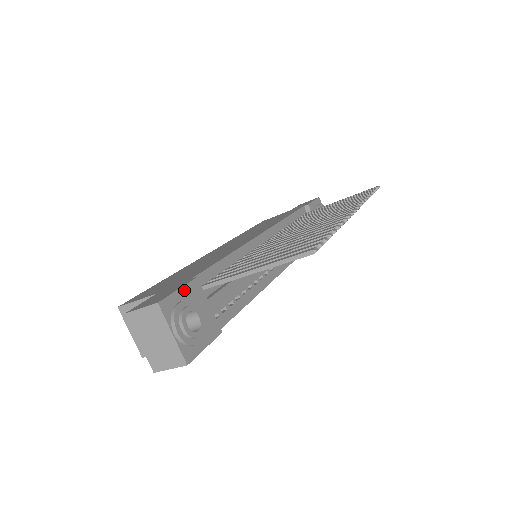
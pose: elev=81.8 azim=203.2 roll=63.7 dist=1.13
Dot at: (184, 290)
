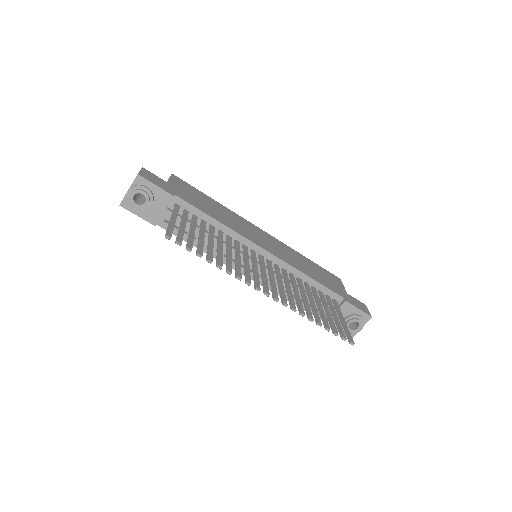
Dot at: (159, 189)
